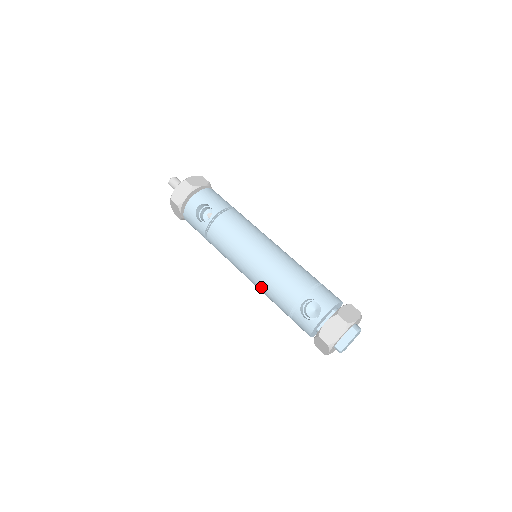
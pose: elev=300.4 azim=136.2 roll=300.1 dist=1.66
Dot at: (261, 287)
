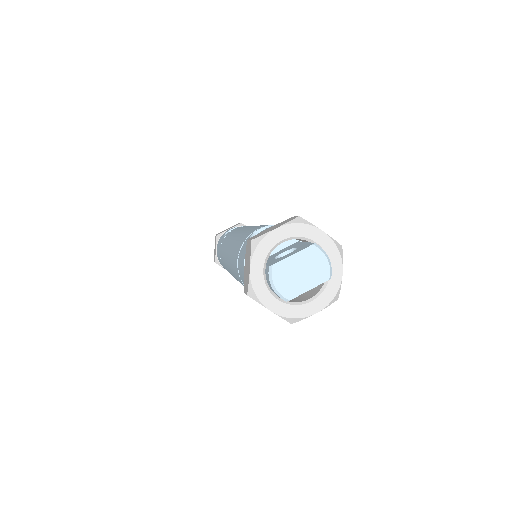
Dot at: (231, 251)
